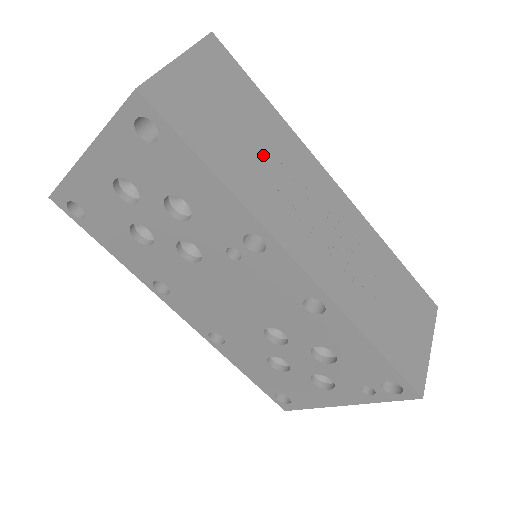
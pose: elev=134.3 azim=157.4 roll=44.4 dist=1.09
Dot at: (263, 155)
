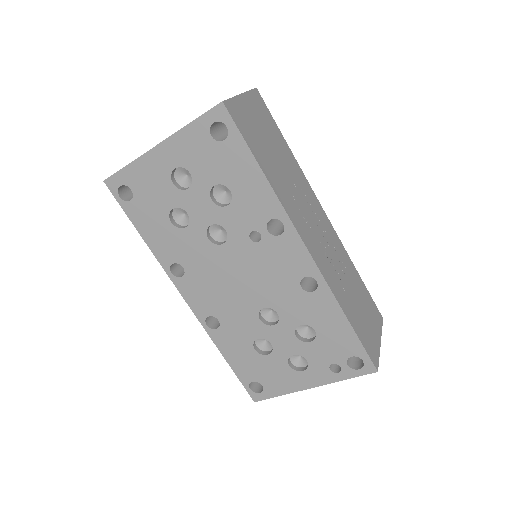
Dot at: (284, 171)
